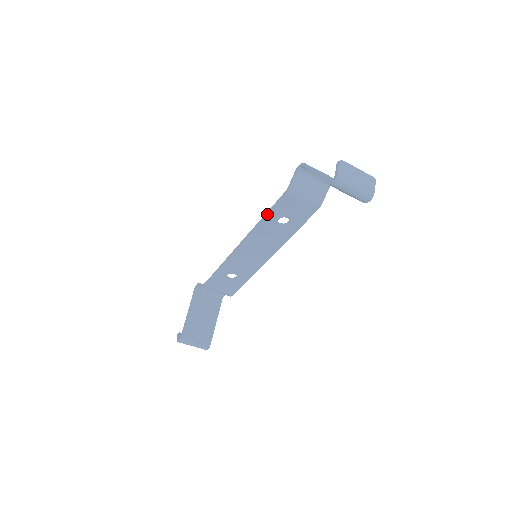
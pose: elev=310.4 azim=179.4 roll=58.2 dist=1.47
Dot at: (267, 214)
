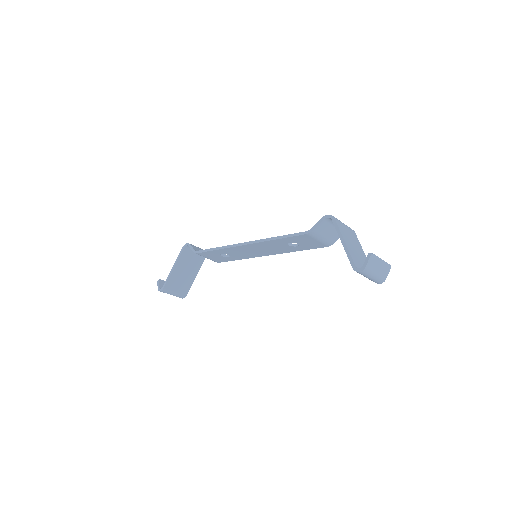
Dot at: (282, 238)
